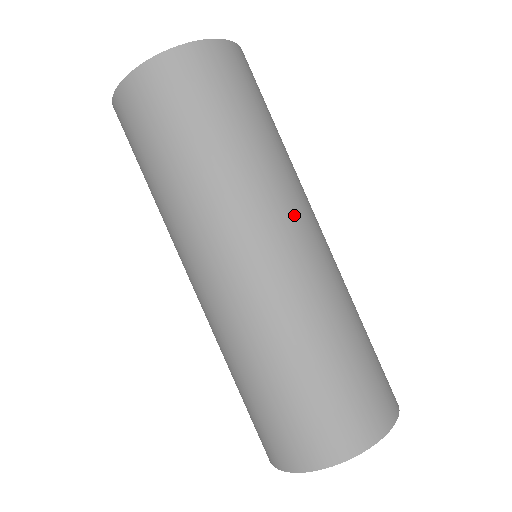
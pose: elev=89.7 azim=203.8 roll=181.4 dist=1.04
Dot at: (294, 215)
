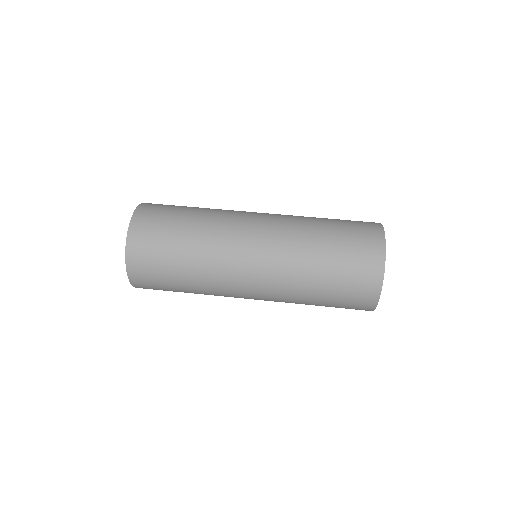
Dot at: (246, 212)
